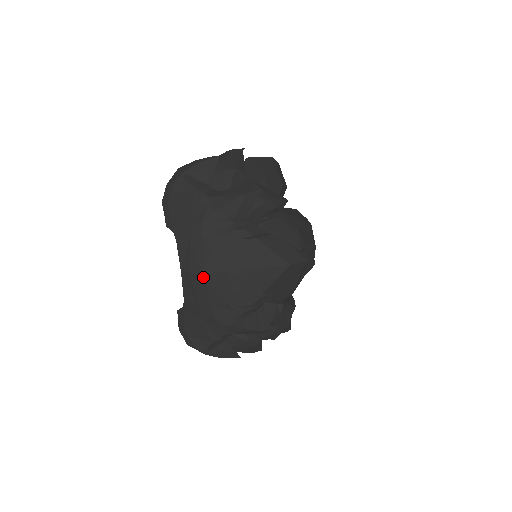
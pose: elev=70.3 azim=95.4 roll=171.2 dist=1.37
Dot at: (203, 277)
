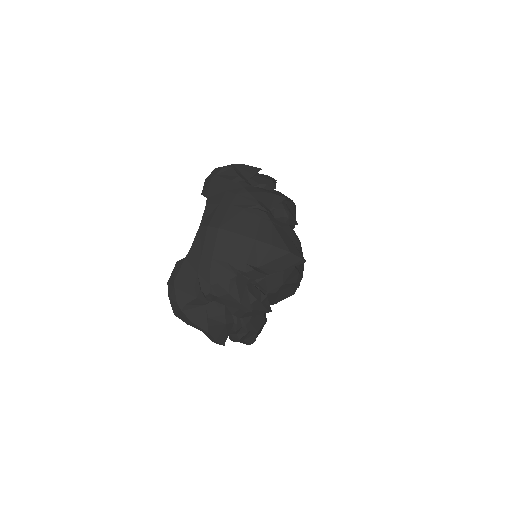
Dot at: (218, 232)
